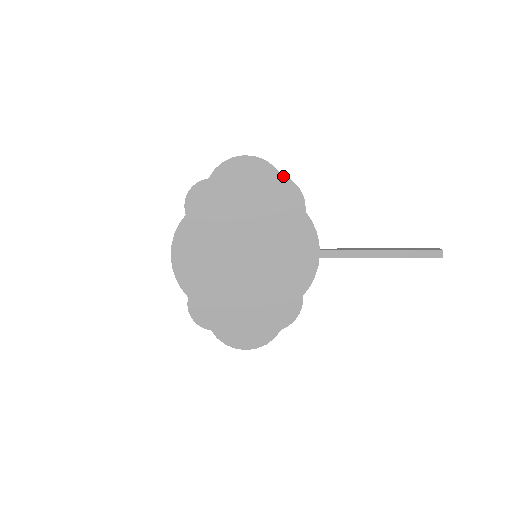
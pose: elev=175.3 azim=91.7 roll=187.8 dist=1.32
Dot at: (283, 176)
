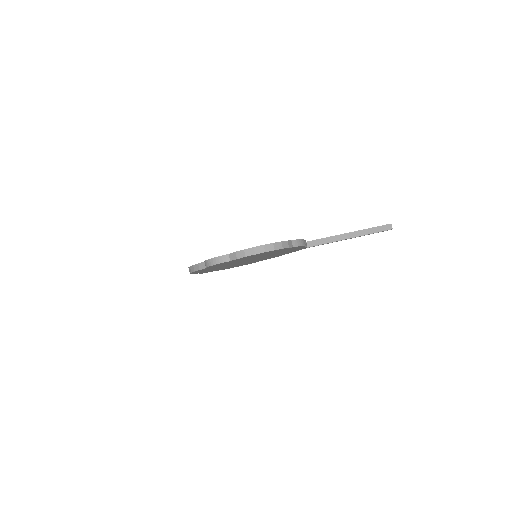
Dot at: occluded
